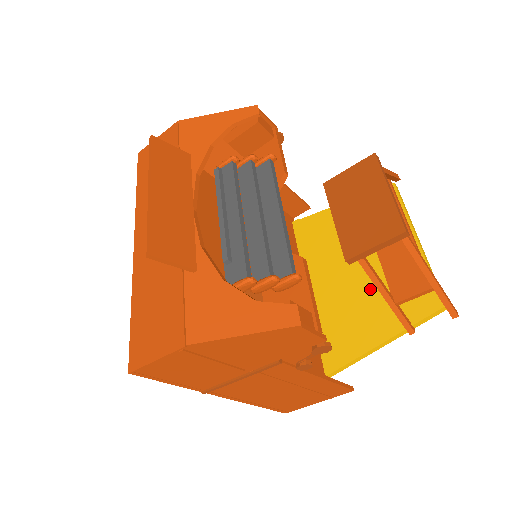
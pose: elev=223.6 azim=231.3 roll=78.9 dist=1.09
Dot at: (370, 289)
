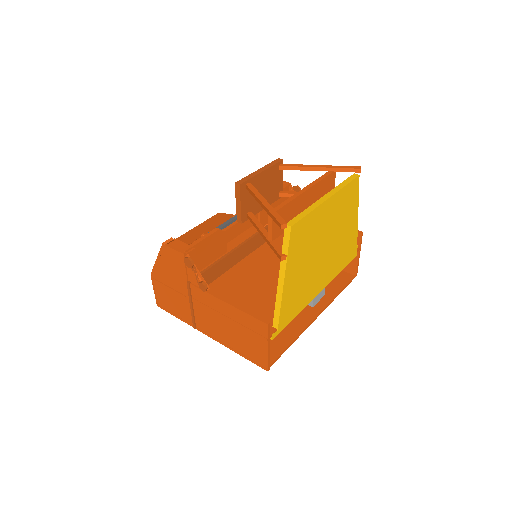
Dot at: occluded
